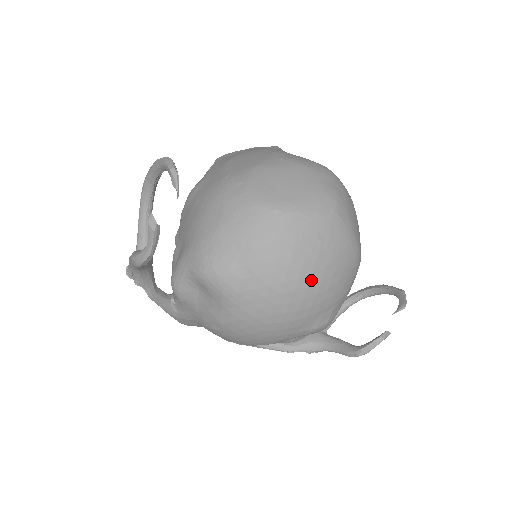
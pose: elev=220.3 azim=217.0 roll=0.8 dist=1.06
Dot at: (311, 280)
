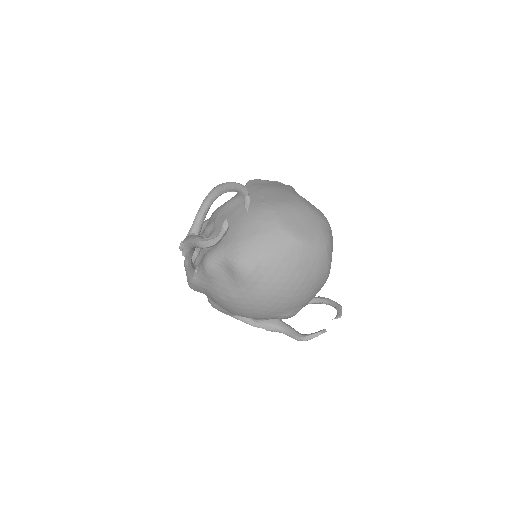
Dot at: (300, 286)
